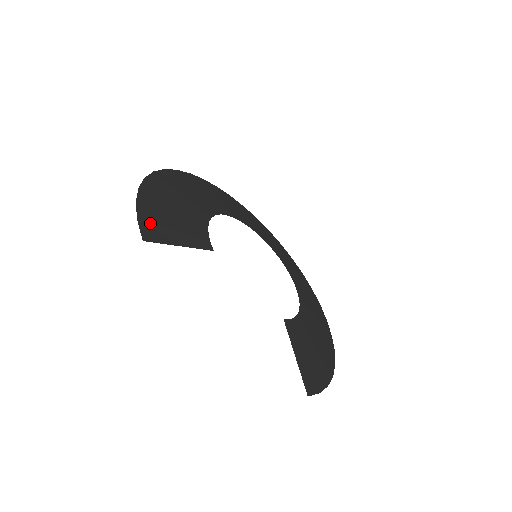
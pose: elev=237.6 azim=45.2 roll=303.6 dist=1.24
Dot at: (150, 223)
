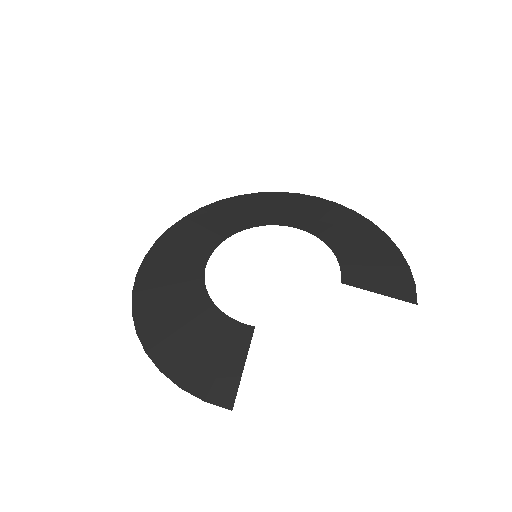
Dot at: (211, 388)
